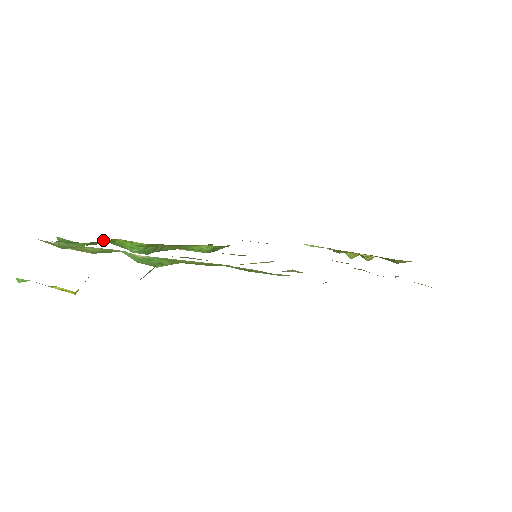
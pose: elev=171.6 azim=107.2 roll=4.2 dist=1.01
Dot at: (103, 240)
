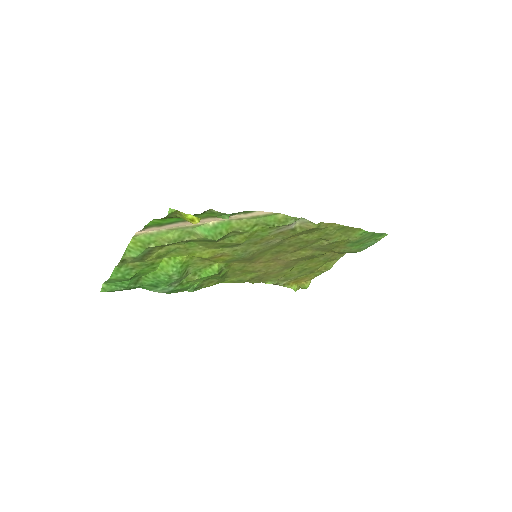
Dot at: (143, 276)
